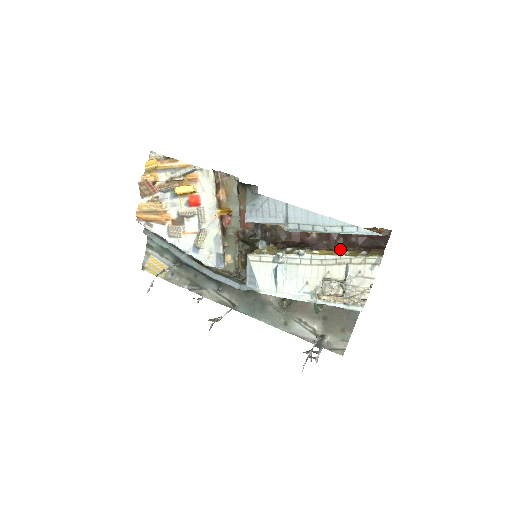
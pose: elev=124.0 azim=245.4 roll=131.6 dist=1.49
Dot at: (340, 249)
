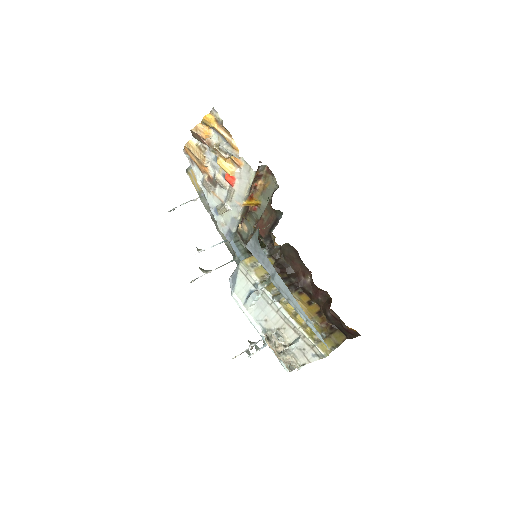
Dot at: (318, 307)
